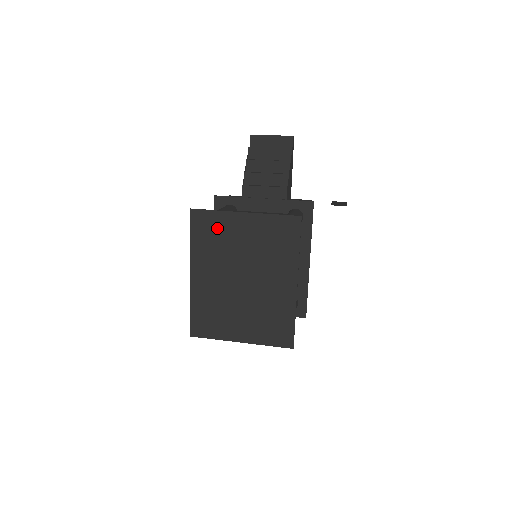
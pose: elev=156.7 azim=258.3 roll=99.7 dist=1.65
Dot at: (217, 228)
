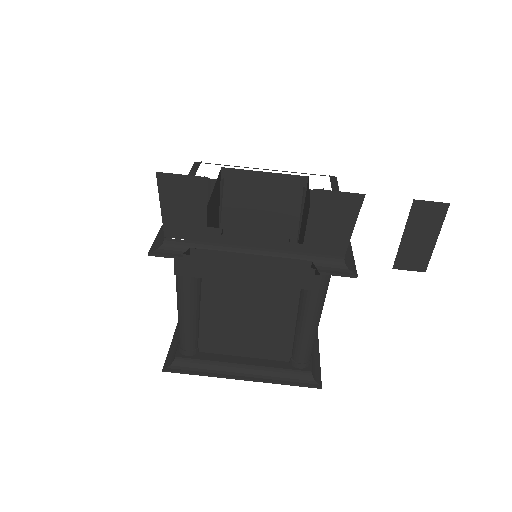
Dot at: occluded
